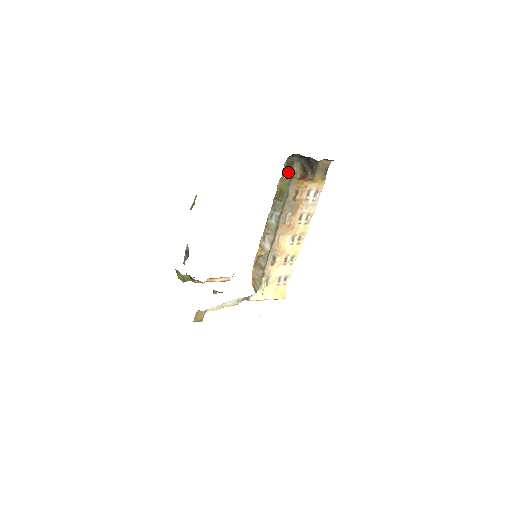
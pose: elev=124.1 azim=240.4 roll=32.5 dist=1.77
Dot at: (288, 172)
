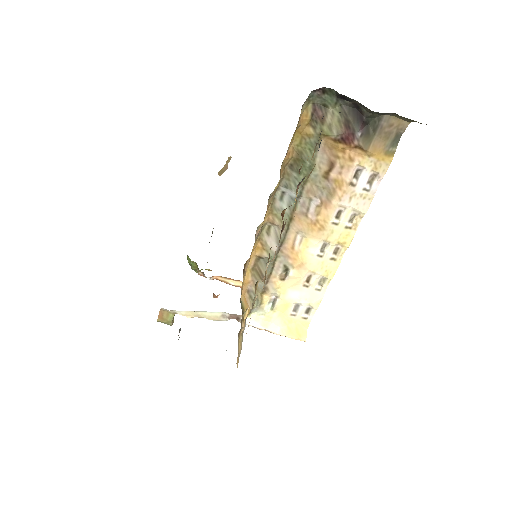
Dot at: (315, 122)
